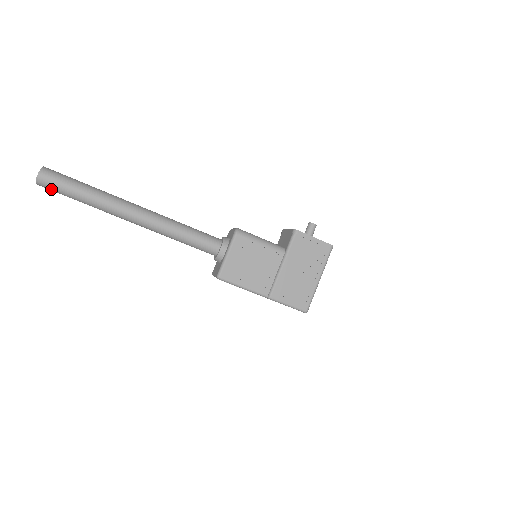
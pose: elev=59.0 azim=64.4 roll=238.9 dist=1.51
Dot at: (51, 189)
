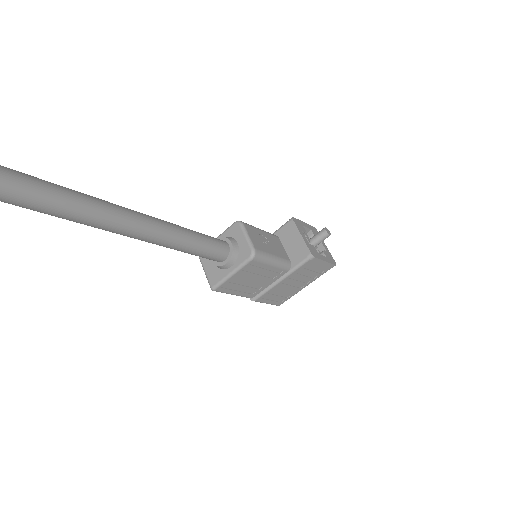
Dot at: (9, 202)
